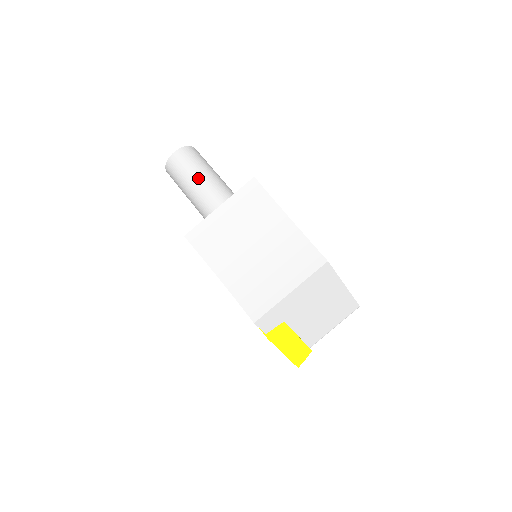
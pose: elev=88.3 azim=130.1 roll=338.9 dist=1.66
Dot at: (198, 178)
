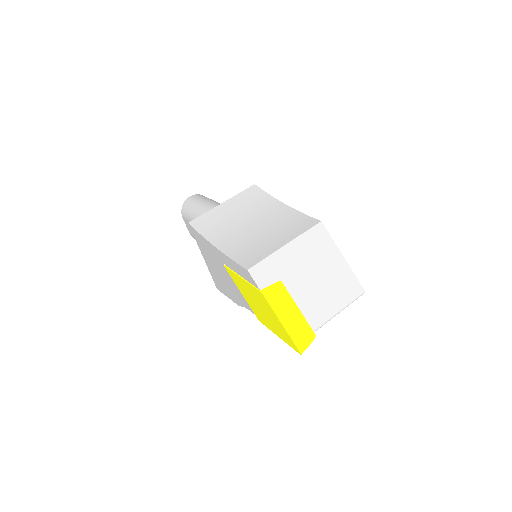
Dot at: (208, 203)
